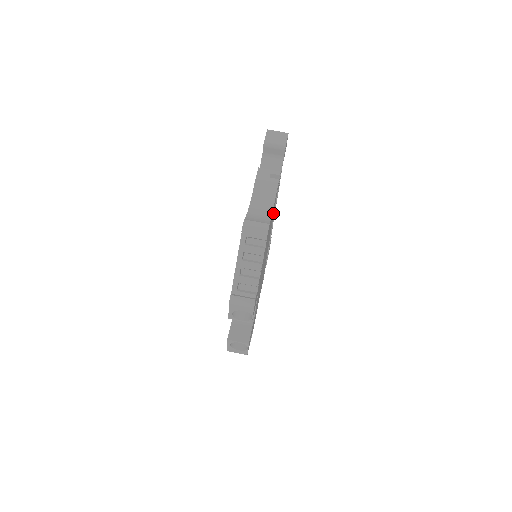
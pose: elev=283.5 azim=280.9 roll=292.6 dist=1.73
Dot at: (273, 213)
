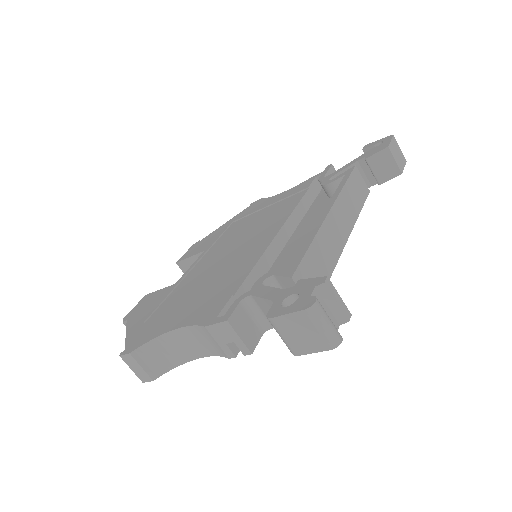
Dot at: occluded
